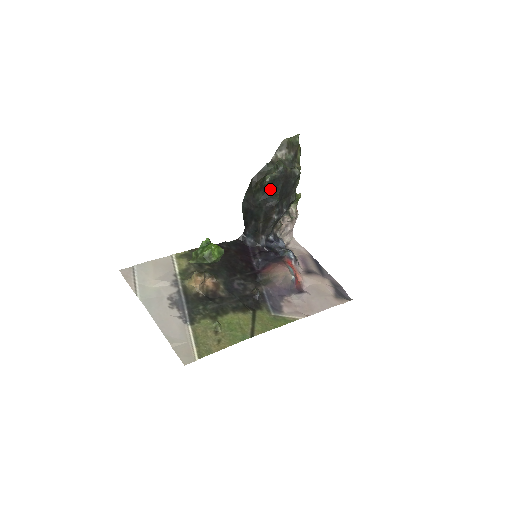
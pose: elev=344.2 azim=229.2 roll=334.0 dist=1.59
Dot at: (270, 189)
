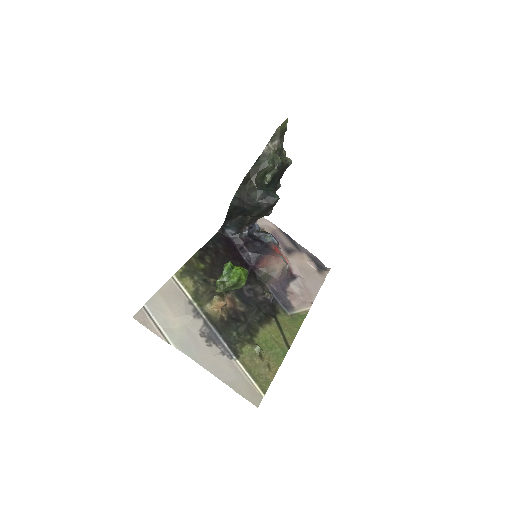
Dot at: (268, 187)
